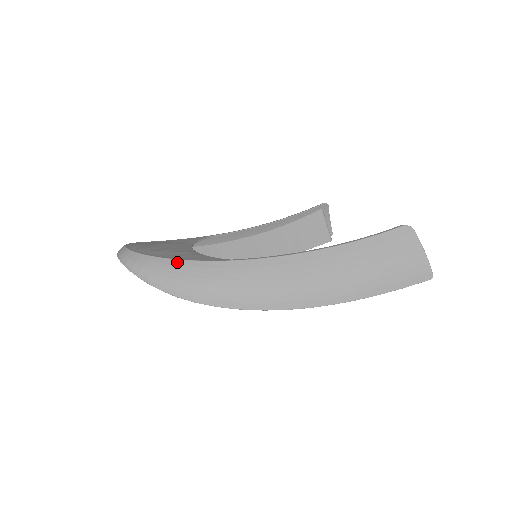
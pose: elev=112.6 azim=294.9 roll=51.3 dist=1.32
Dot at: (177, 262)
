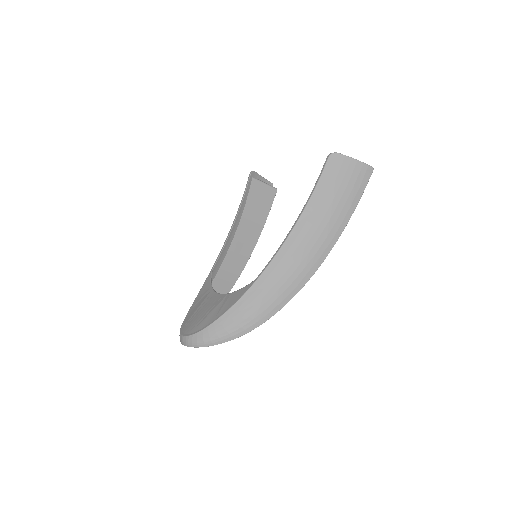
Dot at: (227, 314)
